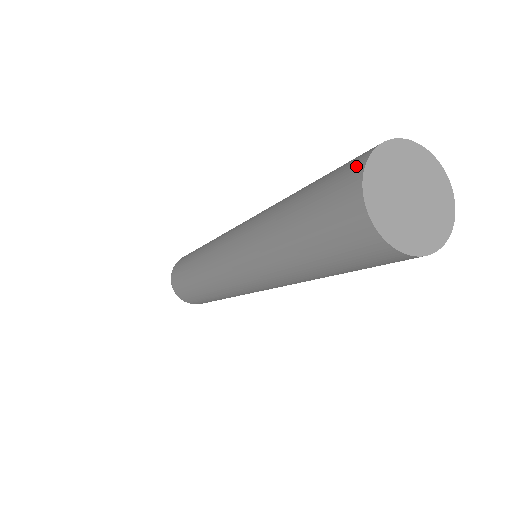
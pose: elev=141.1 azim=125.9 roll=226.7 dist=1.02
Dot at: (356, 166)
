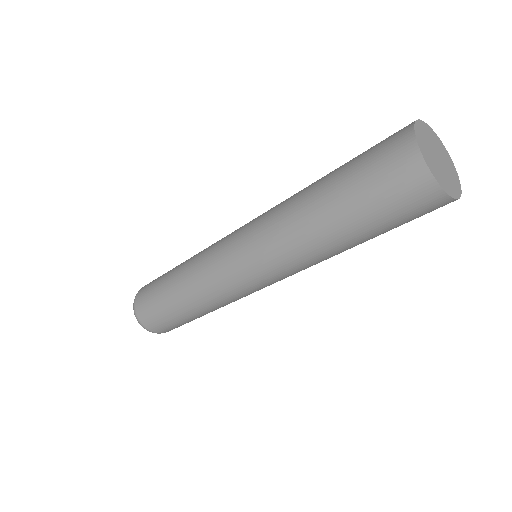
Dot at: (410, 161)
